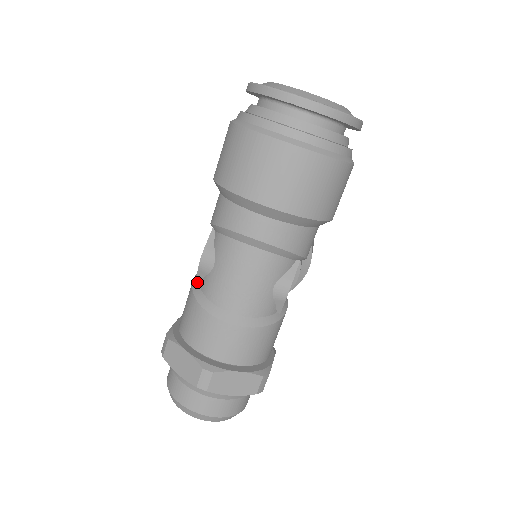
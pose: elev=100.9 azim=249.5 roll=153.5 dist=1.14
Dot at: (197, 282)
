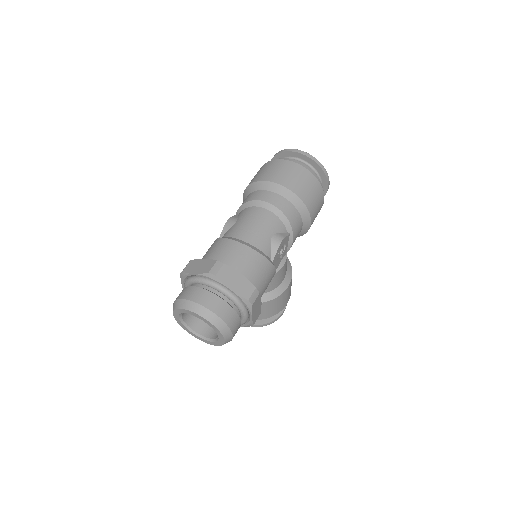
Dot at: occluded
